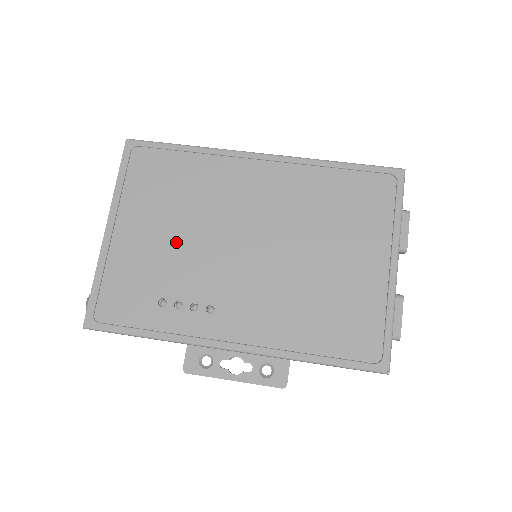
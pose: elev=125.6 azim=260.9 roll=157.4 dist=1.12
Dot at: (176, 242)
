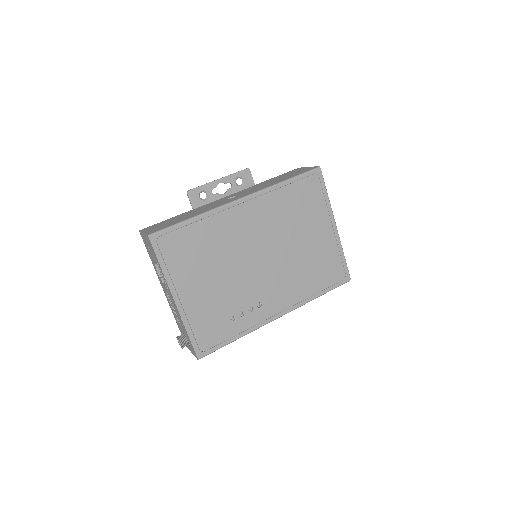
Dot at: (221, 282)
